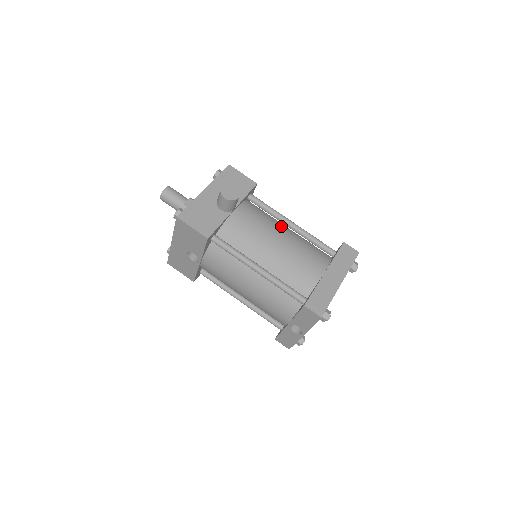
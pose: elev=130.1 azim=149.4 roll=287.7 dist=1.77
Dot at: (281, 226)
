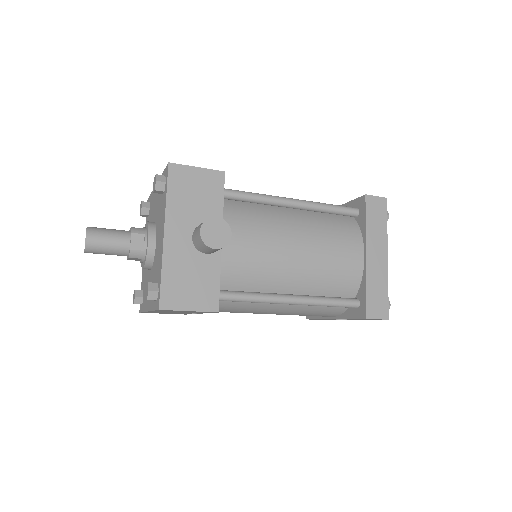
Dot at: (284, 217)
